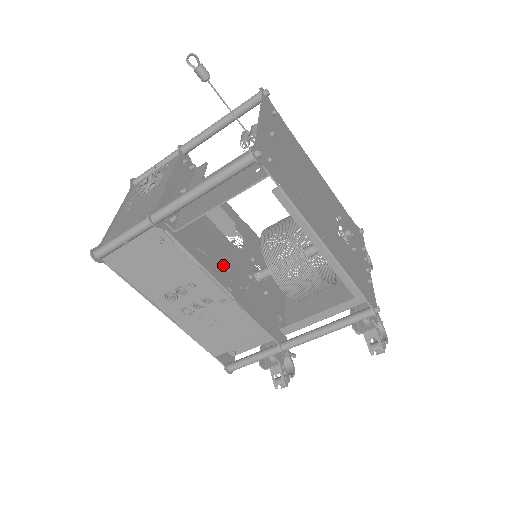
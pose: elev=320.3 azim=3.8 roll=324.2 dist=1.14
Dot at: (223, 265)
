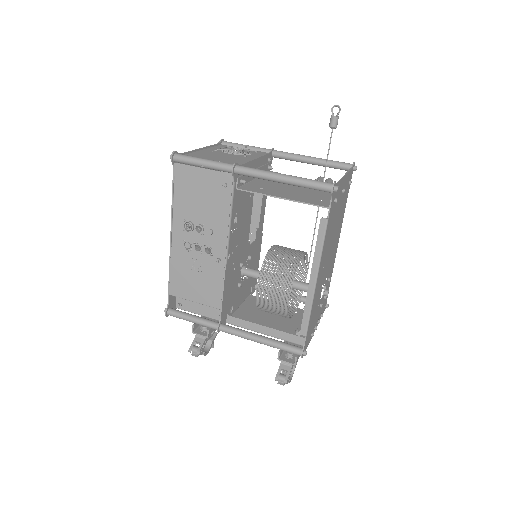
Dot at: (237, 239)
